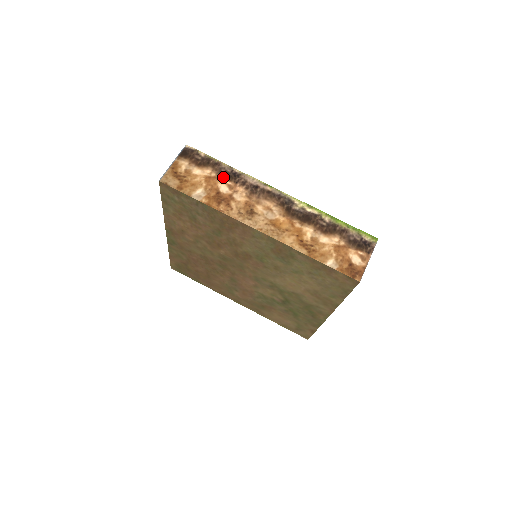
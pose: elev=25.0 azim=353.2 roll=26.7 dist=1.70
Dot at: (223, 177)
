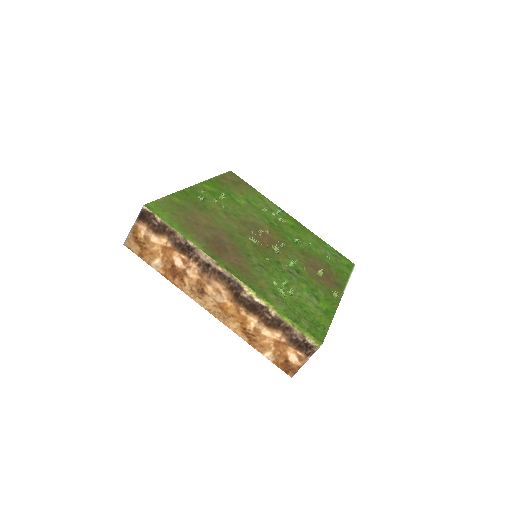
Dot at: (178, 249)
